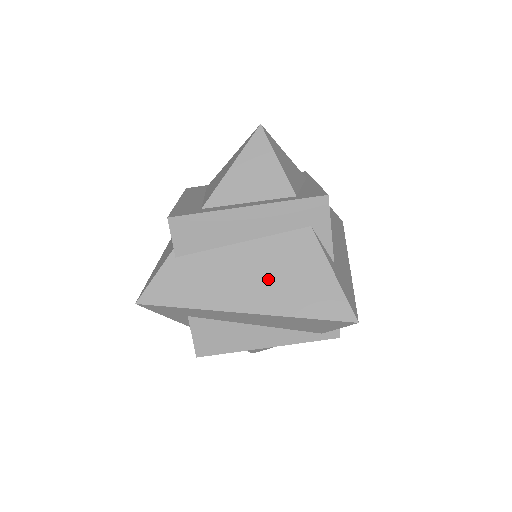
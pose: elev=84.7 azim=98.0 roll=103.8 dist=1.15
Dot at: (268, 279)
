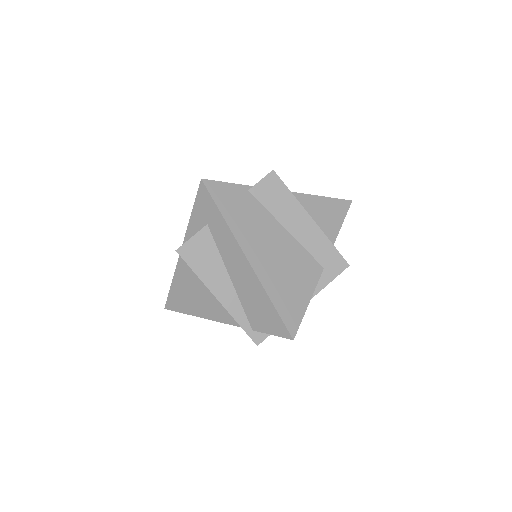
Dot at: (277, 261)
